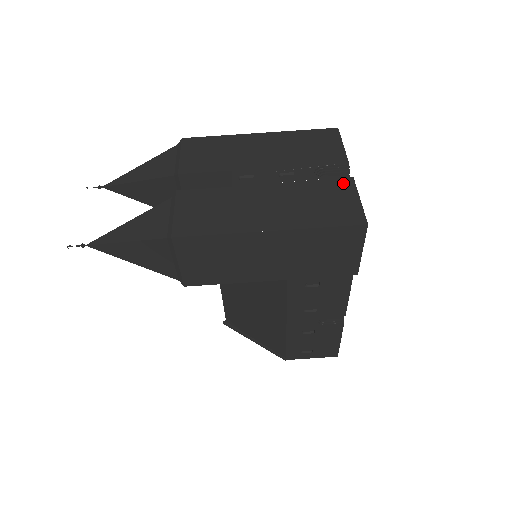
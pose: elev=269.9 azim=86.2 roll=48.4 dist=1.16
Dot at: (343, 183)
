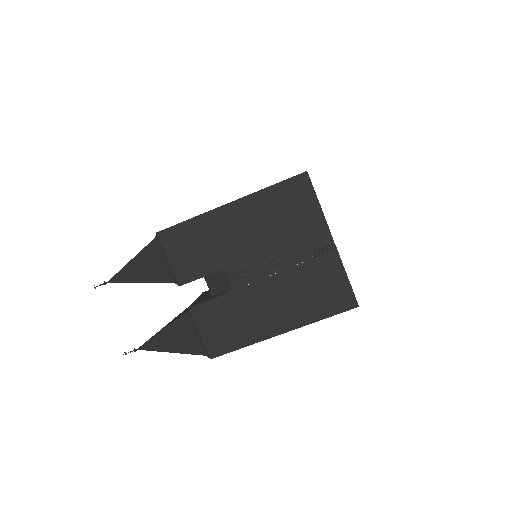
Dot at: (329, 260)
